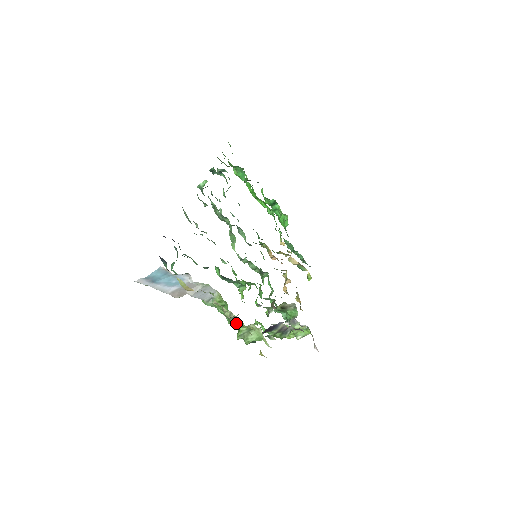
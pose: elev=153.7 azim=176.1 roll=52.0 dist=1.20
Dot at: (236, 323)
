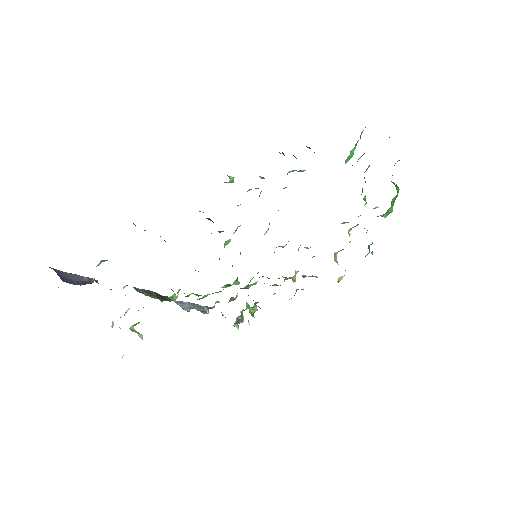
Dot at: occluded
